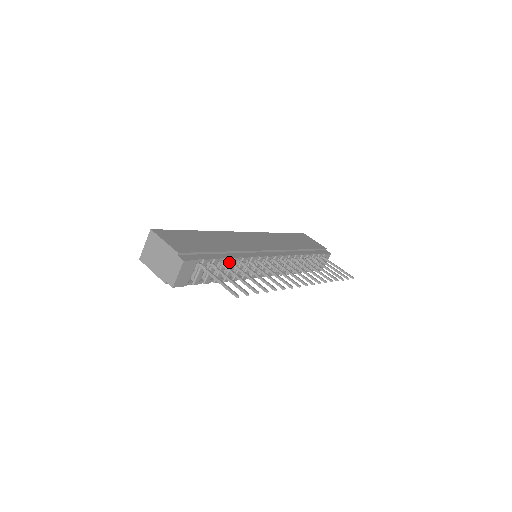
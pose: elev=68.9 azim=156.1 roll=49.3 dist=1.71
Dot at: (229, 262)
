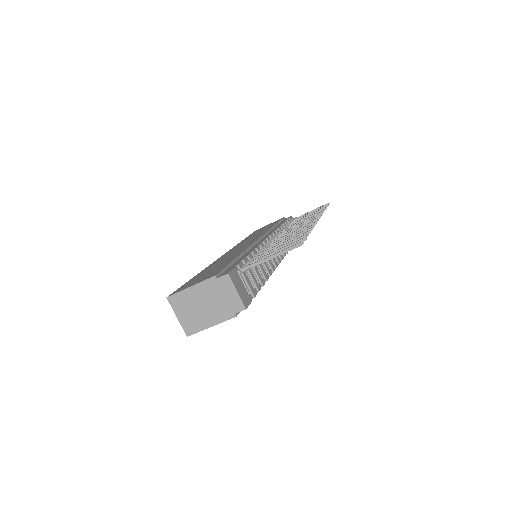
Dot at: occluded
